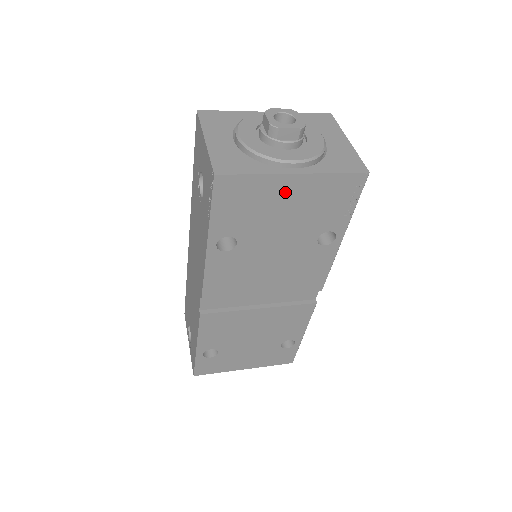
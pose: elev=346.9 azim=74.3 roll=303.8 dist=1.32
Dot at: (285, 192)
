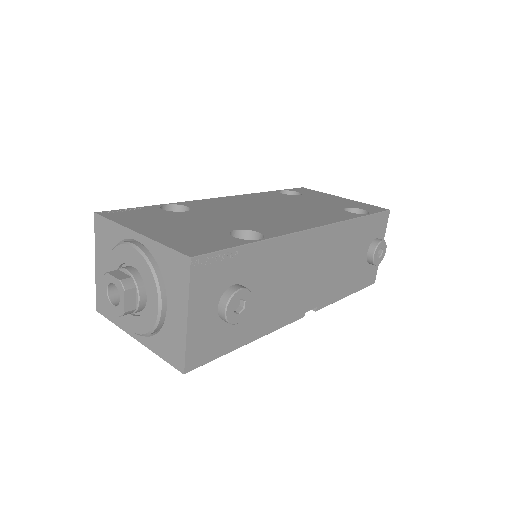
Dot at: occluded
